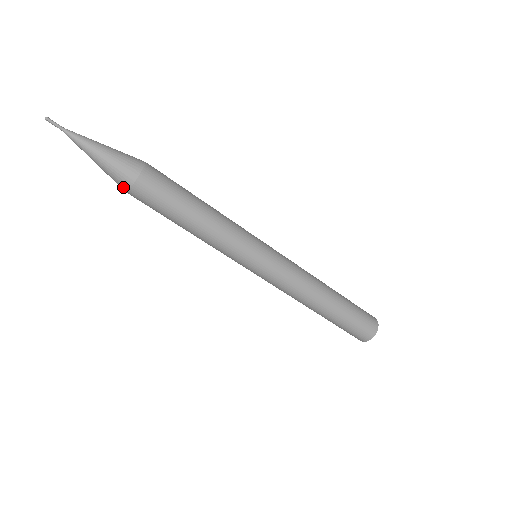
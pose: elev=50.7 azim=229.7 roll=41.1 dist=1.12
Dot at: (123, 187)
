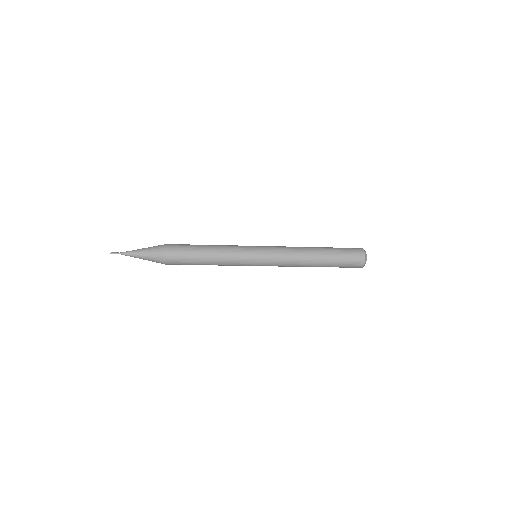
Dot at: occluded
